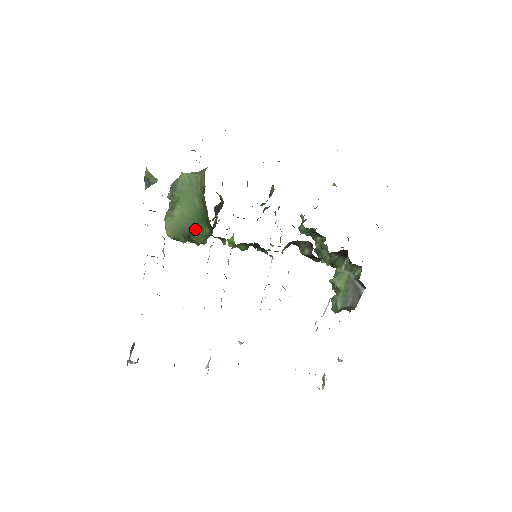
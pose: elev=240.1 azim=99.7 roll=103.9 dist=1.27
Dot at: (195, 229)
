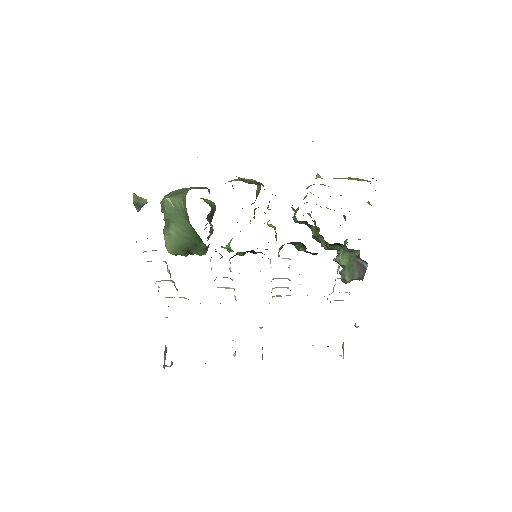
Dot at: (192, 245)
